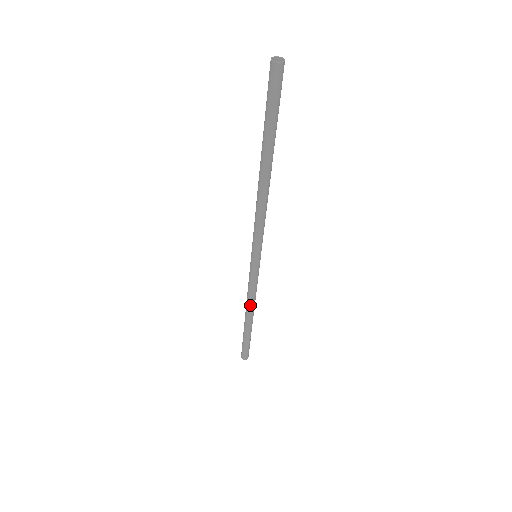
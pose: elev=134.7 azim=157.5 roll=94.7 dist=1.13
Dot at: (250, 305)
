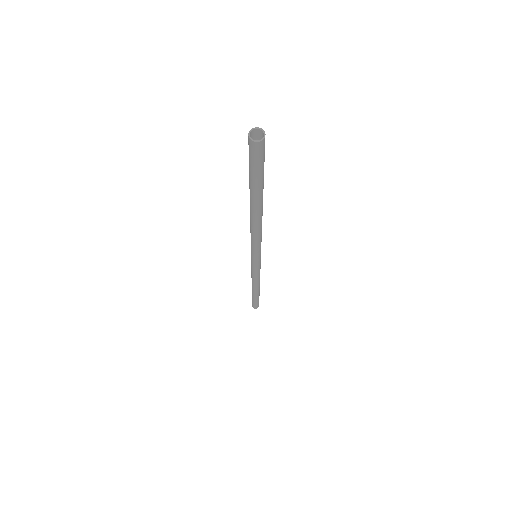
Dot at: (252, 281)
